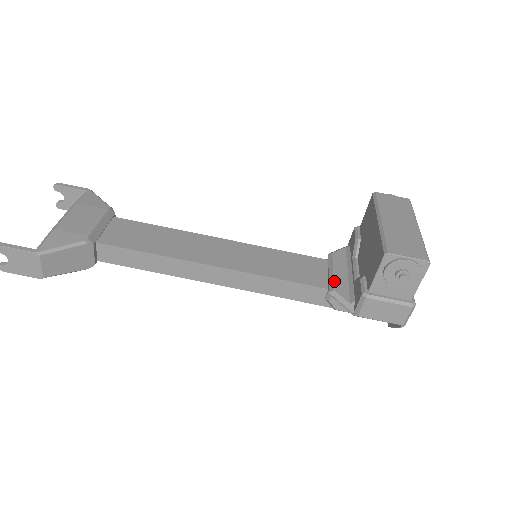
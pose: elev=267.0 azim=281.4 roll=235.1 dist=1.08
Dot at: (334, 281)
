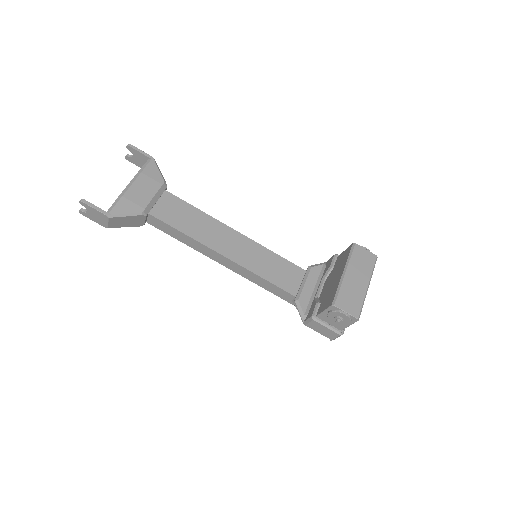
Dot at: (302, 293)
